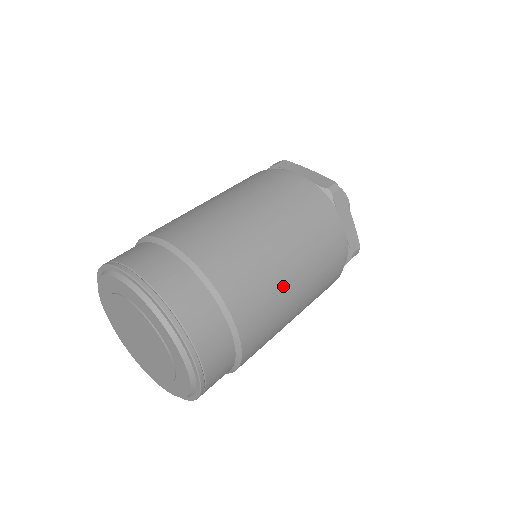
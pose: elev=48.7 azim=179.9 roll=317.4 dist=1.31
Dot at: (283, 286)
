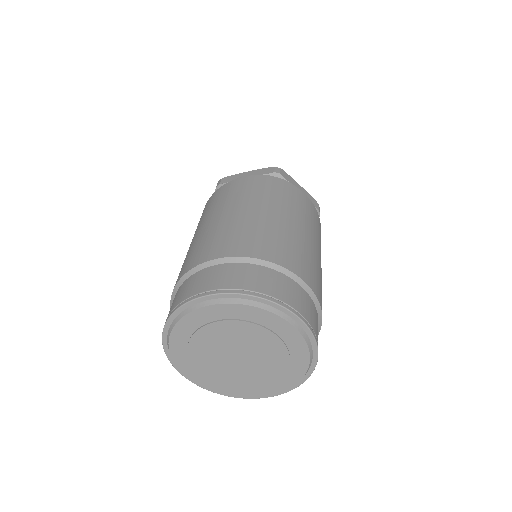
Dot at: (308, 245)
